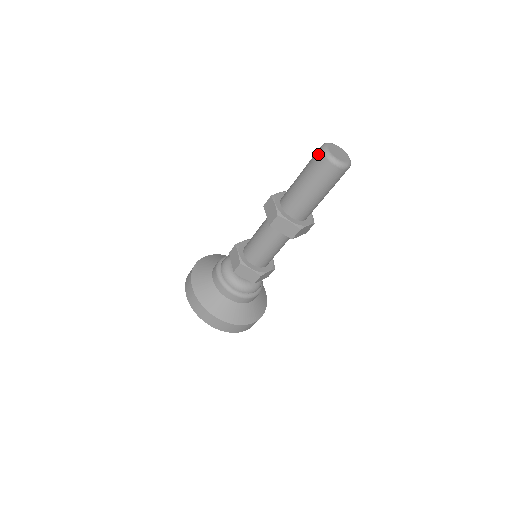
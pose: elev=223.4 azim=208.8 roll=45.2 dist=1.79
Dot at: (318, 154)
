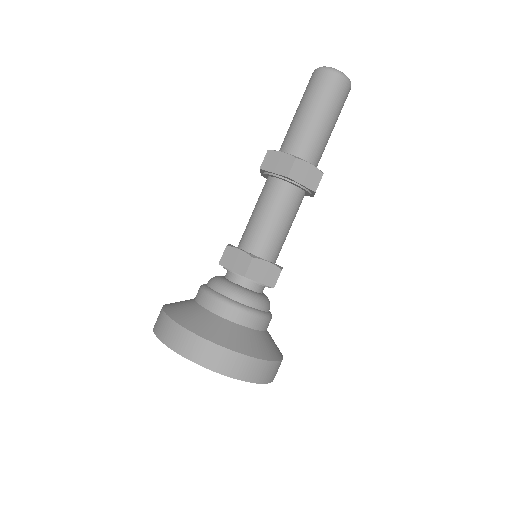
Dot at: (319, 74)
